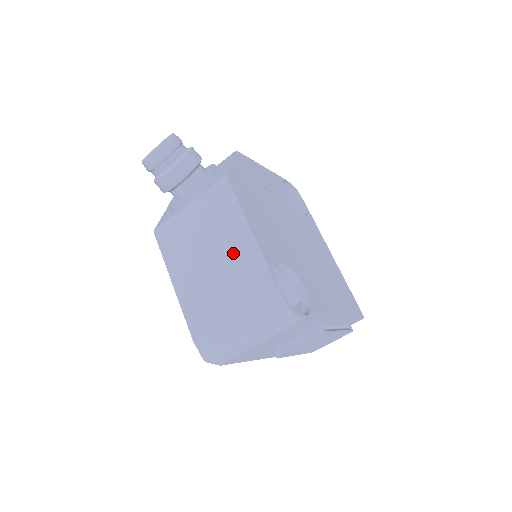
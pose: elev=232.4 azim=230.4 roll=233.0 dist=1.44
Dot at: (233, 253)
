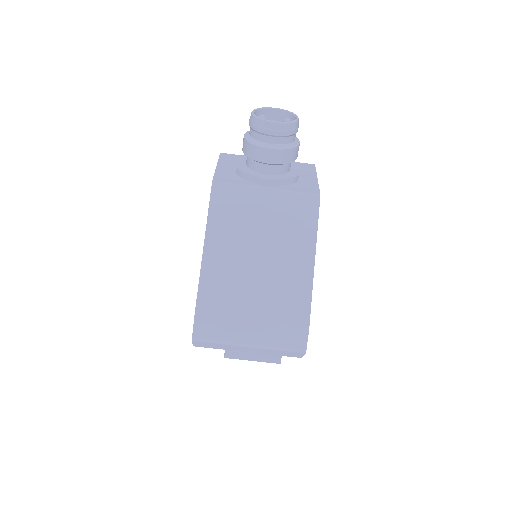
Dot at: (286, 267)
